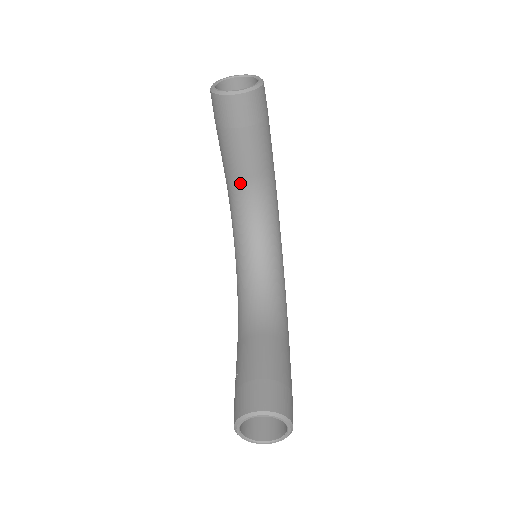
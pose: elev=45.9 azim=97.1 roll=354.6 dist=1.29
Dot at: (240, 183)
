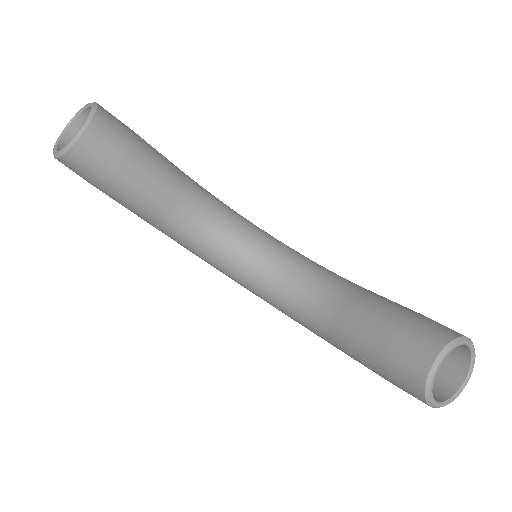
Dot at: (172, 213)
